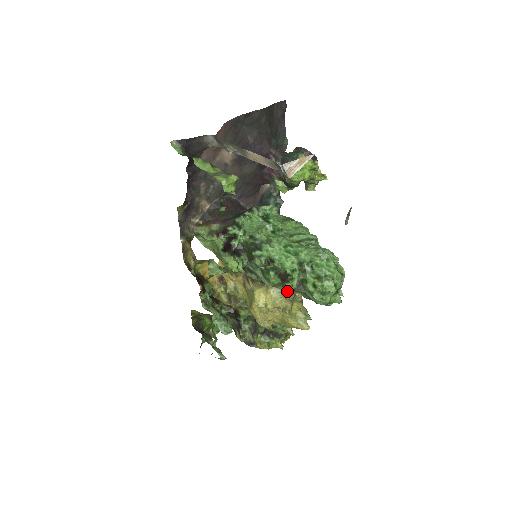
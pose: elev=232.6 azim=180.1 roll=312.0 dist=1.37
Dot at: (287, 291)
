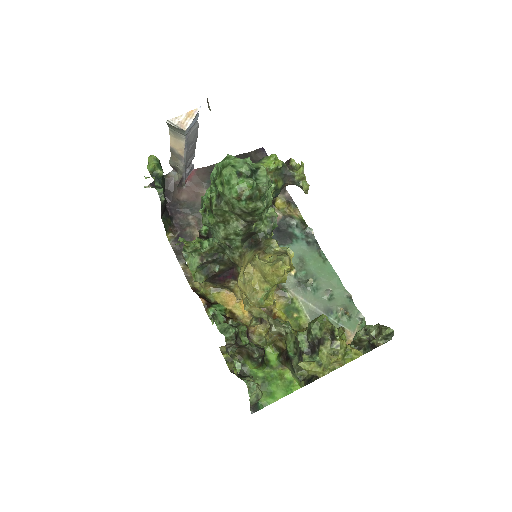
Dot at: (236, 229)
